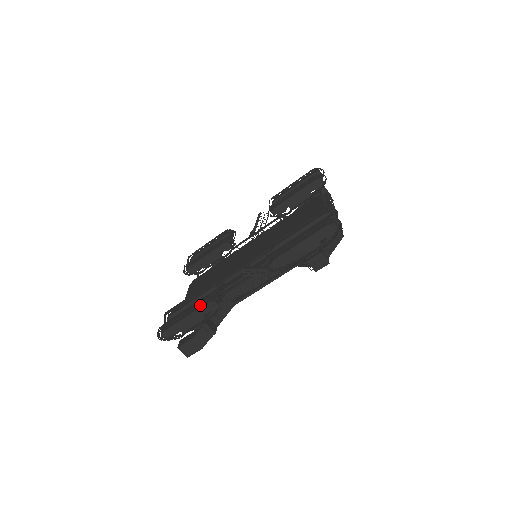
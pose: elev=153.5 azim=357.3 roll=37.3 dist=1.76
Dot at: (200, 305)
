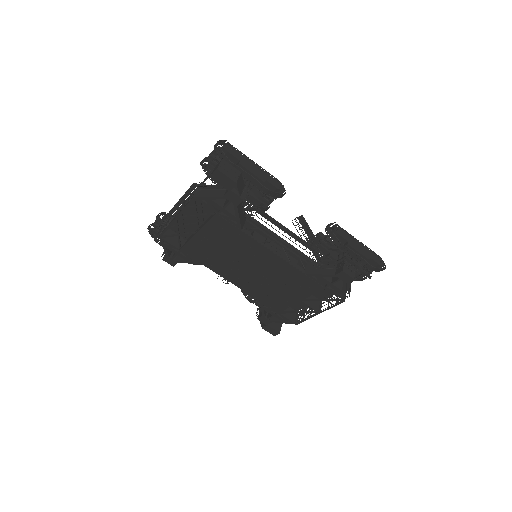
Dot at: occluded
